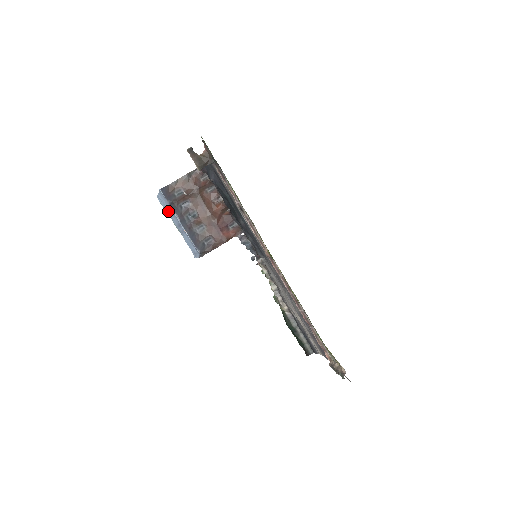
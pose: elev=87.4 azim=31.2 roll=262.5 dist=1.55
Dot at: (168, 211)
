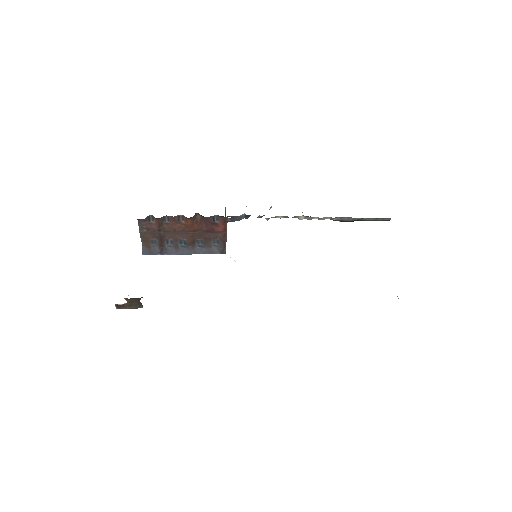
Dot at: occluded
